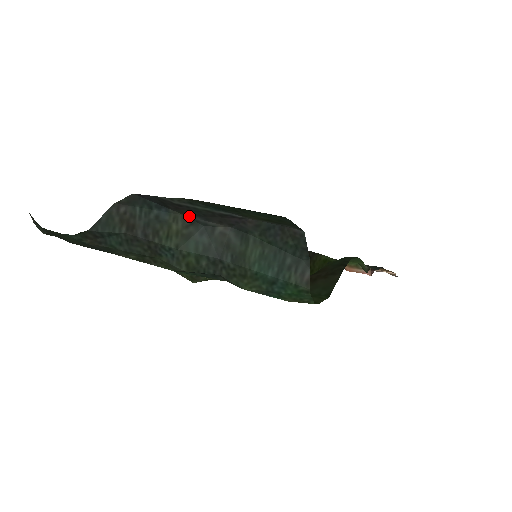
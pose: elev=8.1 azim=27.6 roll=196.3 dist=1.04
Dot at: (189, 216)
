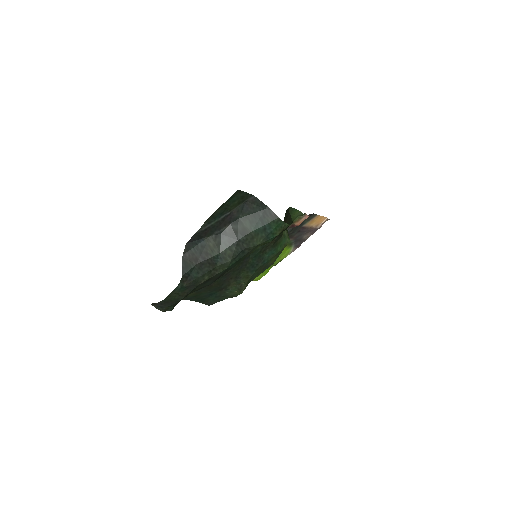
Dot at: (212, 235)
